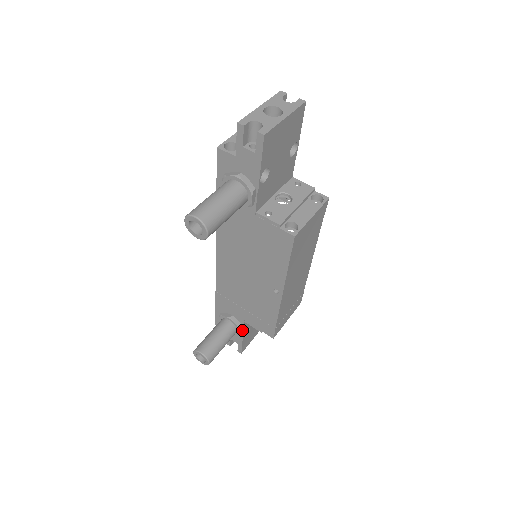
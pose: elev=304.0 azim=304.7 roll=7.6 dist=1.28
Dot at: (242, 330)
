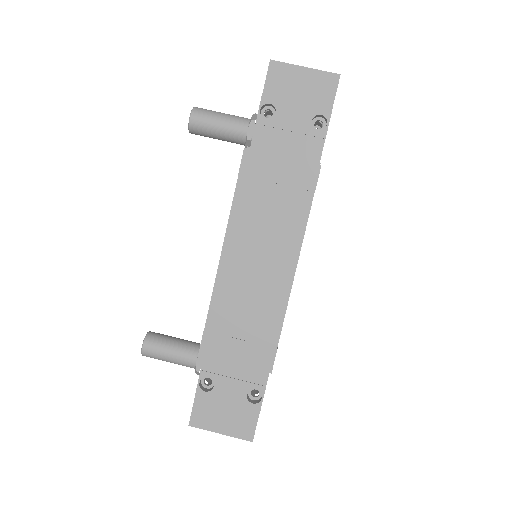
Dot at: (202, 366)
